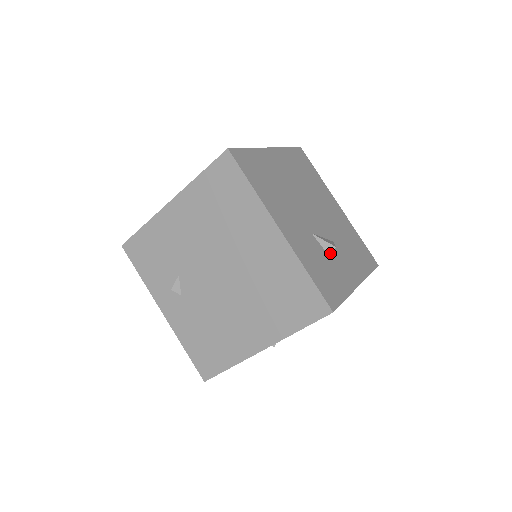
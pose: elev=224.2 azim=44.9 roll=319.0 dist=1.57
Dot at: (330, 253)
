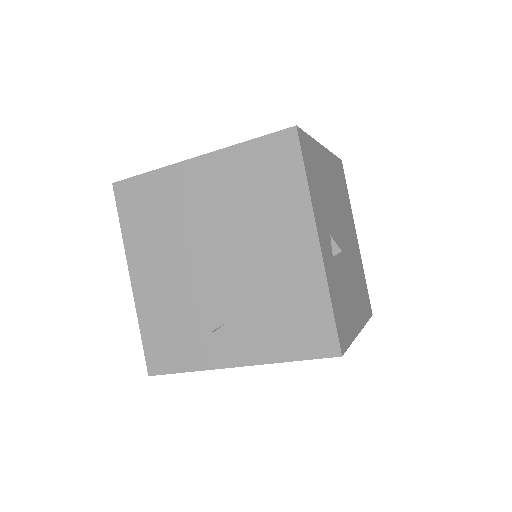
Dot at: occluded
